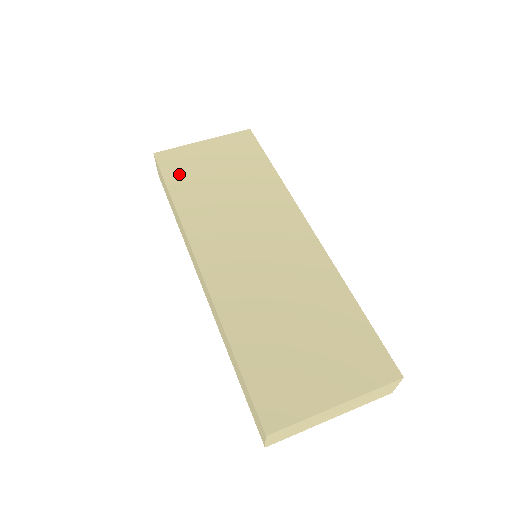
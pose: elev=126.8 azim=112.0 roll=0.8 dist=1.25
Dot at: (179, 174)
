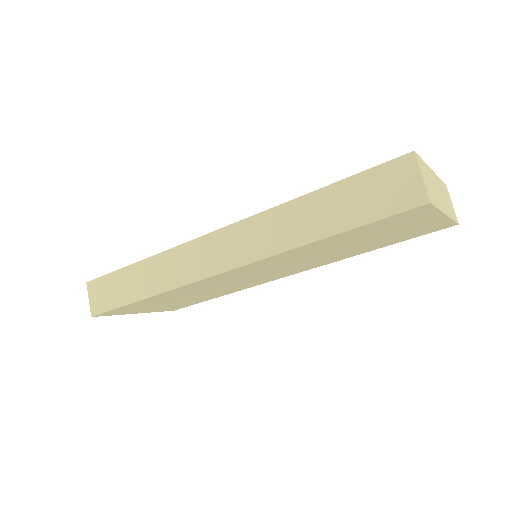
Dot at: occluded
